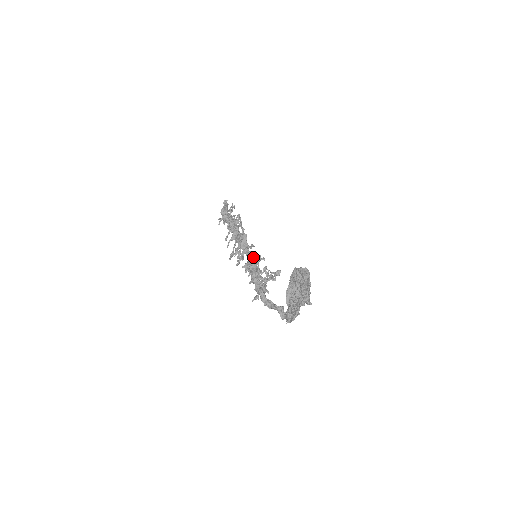
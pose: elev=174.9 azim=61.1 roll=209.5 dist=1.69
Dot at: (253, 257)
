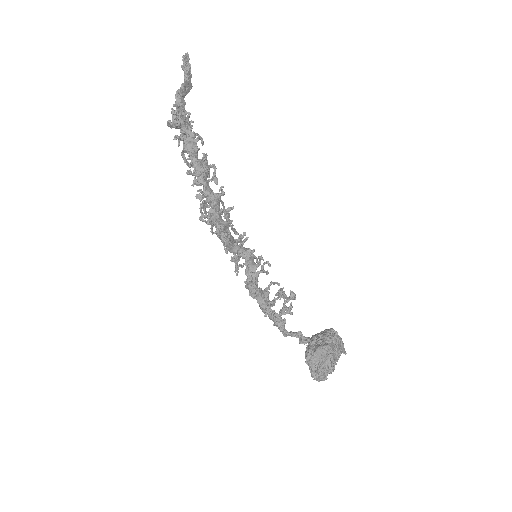
Dot at: (253, 256)
